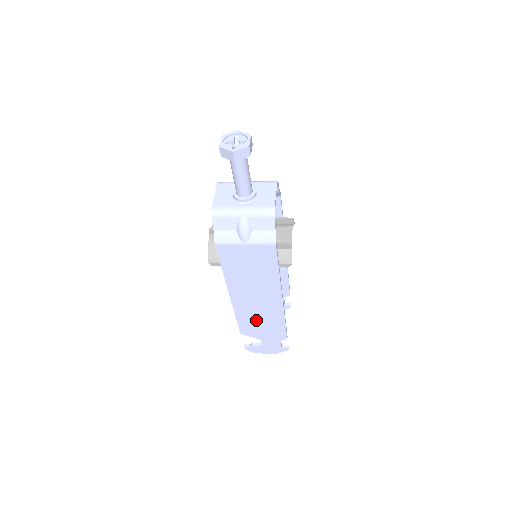
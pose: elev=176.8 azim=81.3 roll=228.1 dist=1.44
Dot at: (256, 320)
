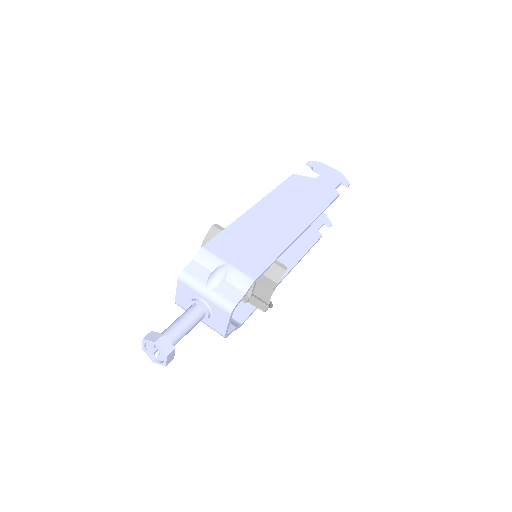
Dot at: occluded
